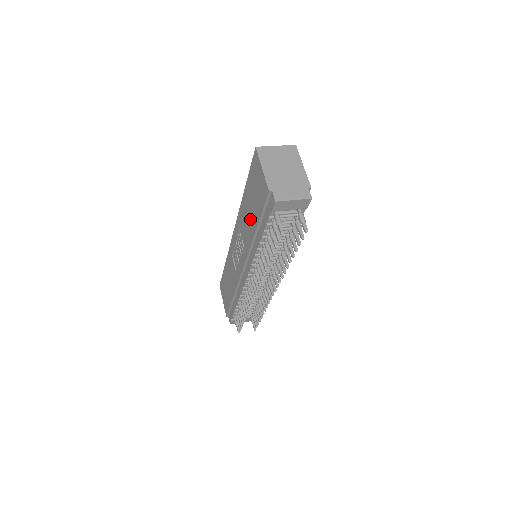
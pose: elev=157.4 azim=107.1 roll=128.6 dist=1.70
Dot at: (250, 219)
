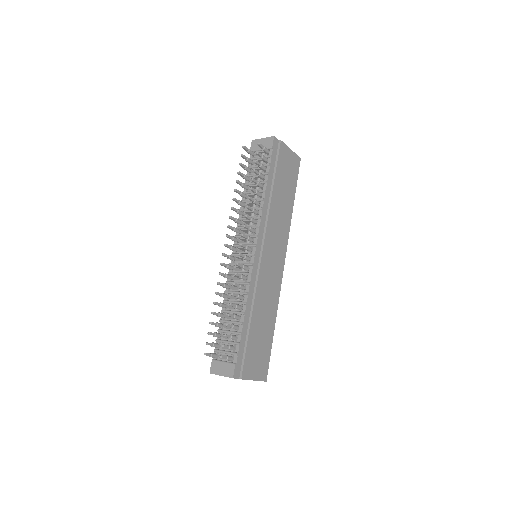
Dot at: occluded
